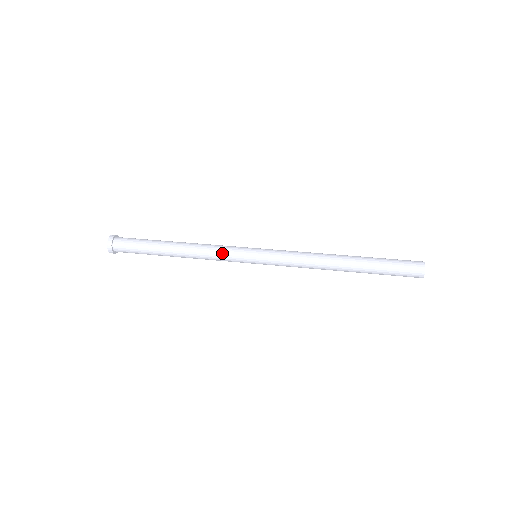
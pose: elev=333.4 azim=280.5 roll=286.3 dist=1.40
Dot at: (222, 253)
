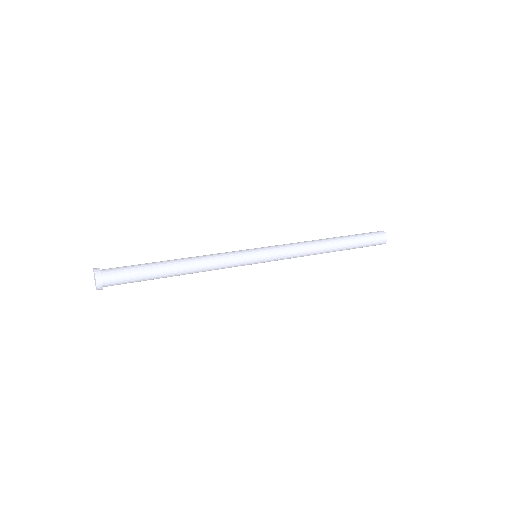
Dot at: (227, 257)
